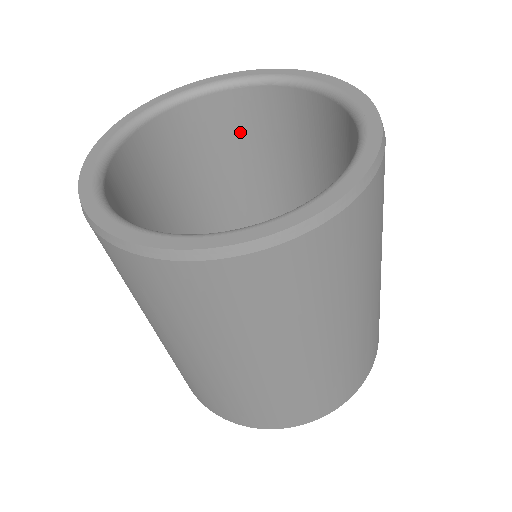
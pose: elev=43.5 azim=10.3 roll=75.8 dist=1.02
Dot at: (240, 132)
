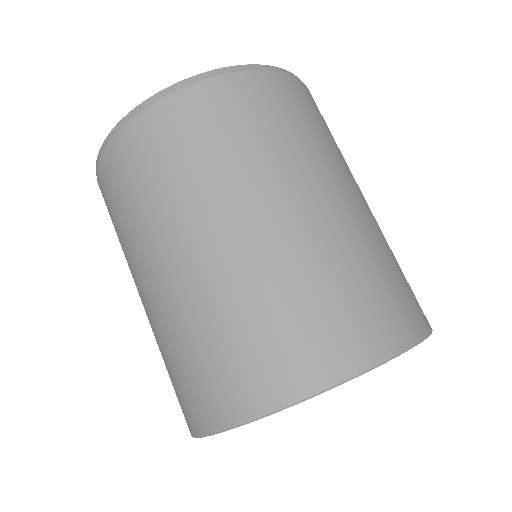
Dot at: occluded
